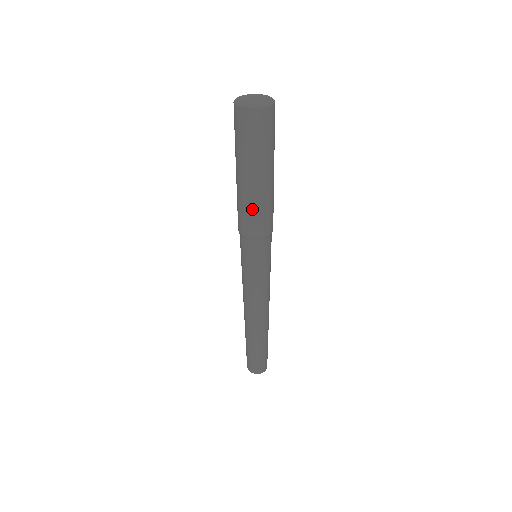
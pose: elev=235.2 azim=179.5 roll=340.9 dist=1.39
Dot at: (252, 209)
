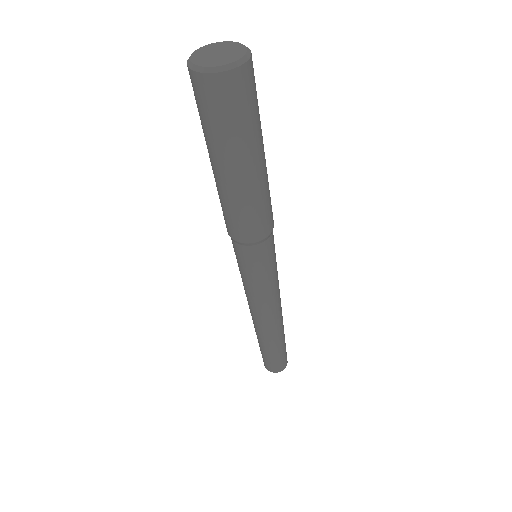
Dot at: (221, 201)
